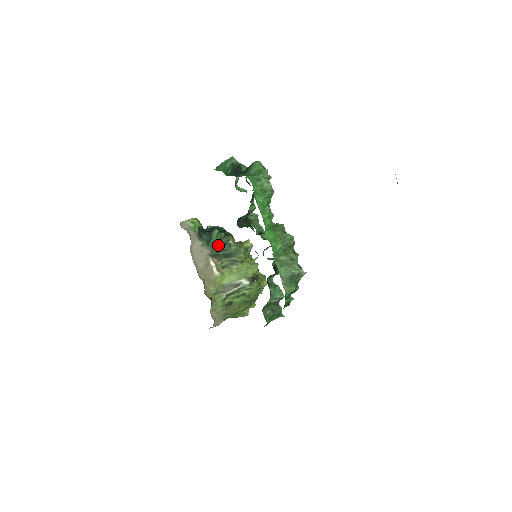
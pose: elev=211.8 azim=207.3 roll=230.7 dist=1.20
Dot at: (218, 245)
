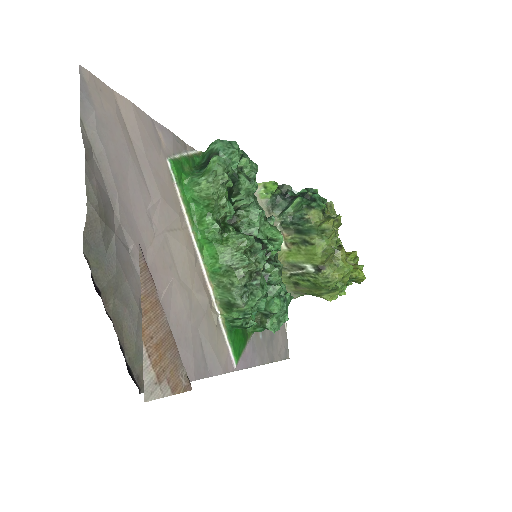
Dot at: (291, 217)
